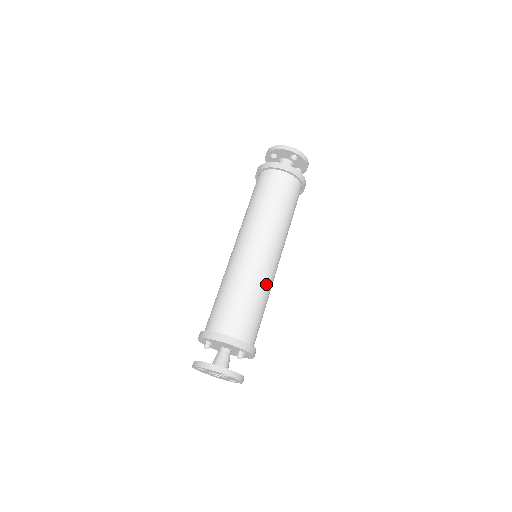
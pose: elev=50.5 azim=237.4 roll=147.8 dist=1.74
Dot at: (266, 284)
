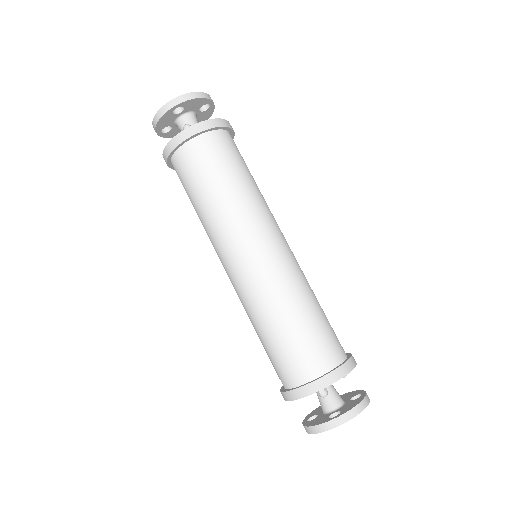
Dot at: occluded
